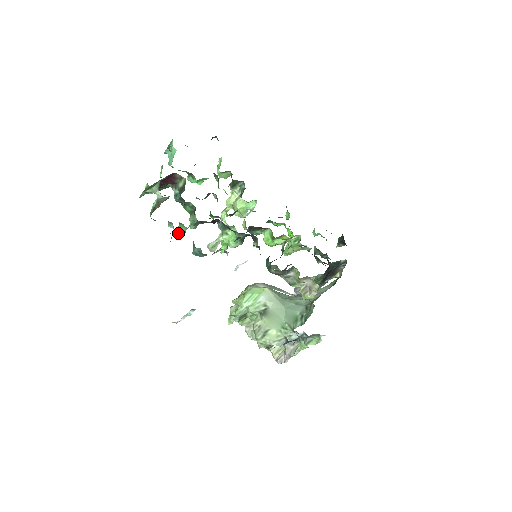
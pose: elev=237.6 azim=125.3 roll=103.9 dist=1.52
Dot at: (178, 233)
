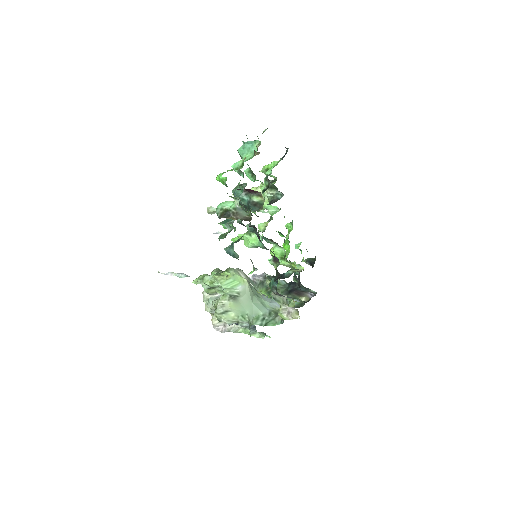
Dot at: occluded
